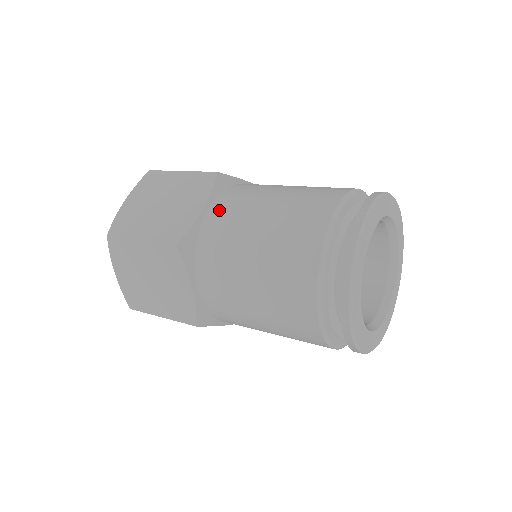
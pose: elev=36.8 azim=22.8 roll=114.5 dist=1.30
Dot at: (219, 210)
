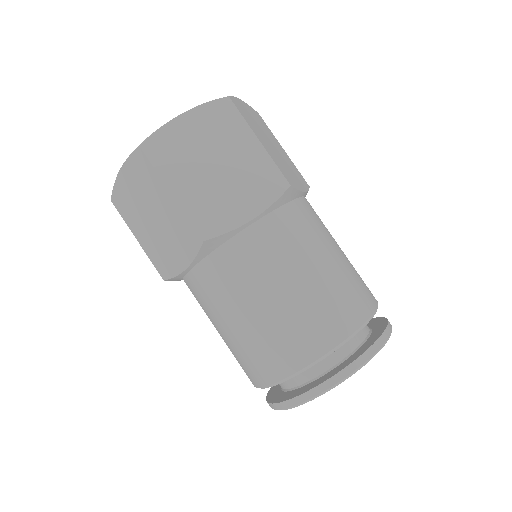
Dot at: (264, 235)
